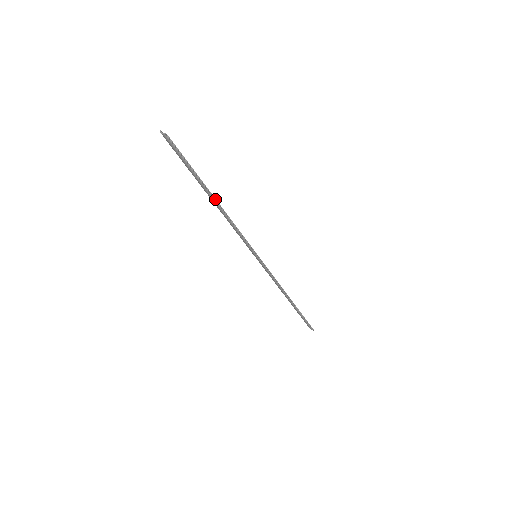
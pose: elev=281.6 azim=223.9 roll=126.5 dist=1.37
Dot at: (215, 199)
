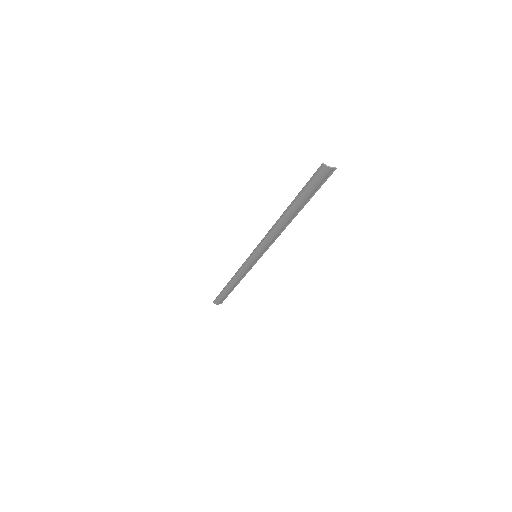
Dot at: occluded
